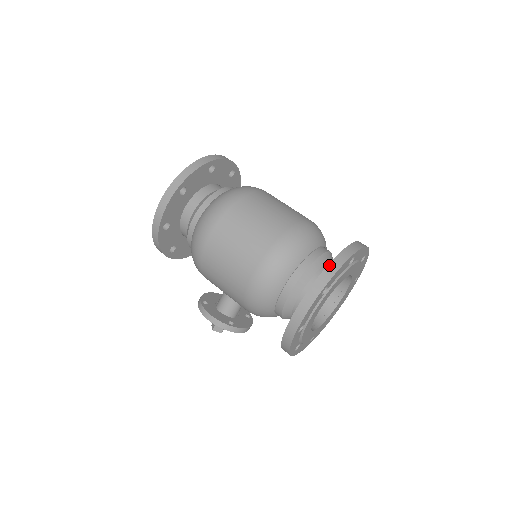
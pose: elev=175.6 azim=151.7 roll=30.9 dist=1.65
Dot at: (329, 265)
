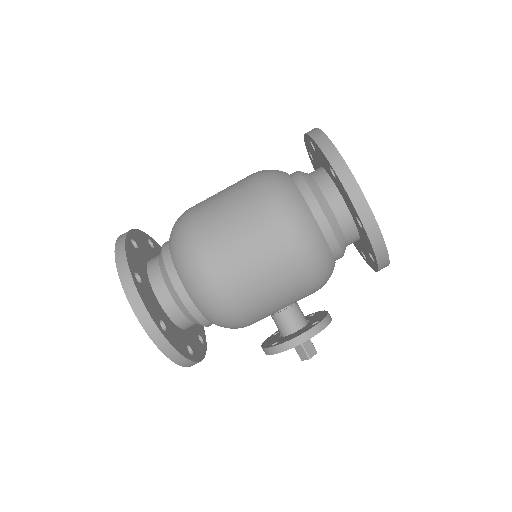
Dot at: (320, 147)
